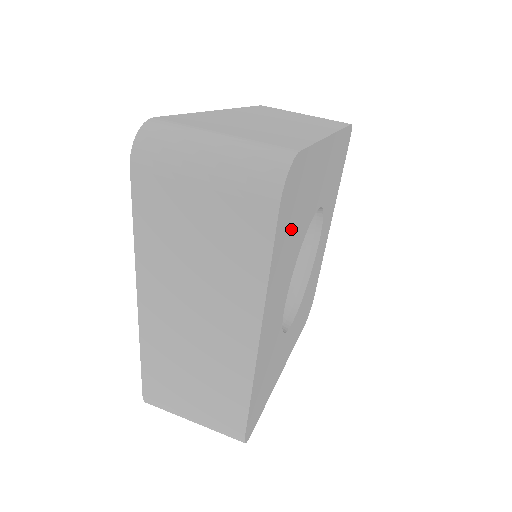
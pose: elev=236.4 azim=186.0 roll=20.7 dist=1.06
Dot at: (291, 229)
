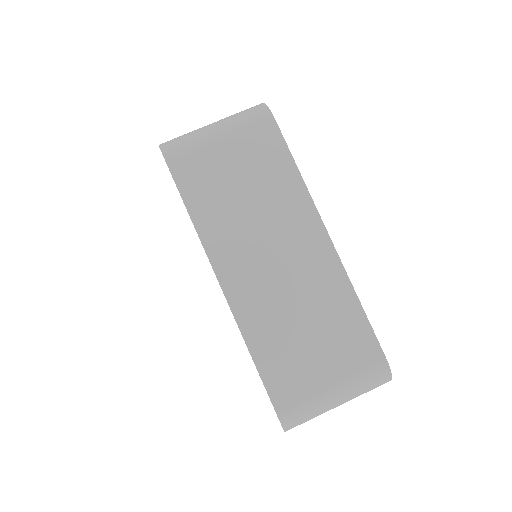
Dot at: occluded
